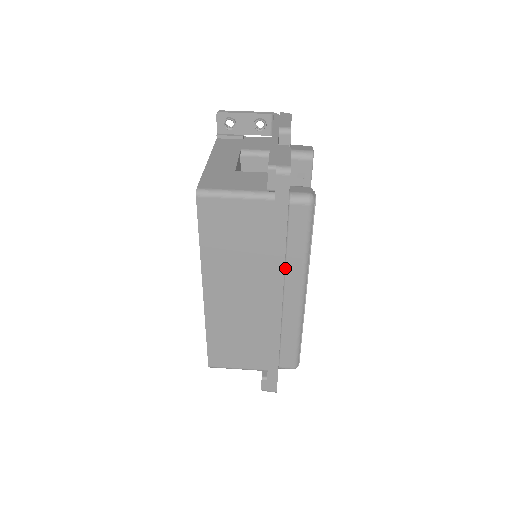
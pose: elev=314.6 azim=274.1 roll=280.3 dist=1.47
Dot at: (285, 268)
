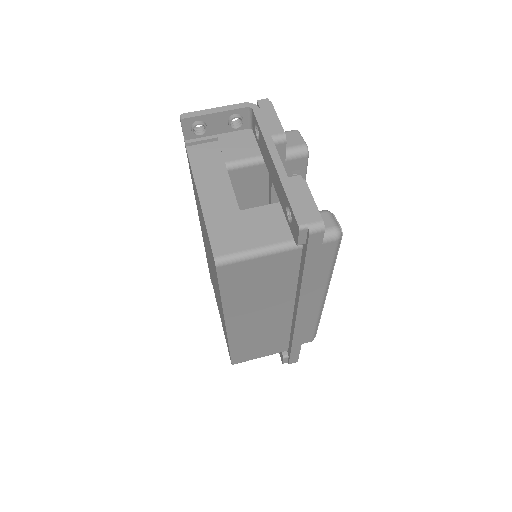
Dot at: occluded
